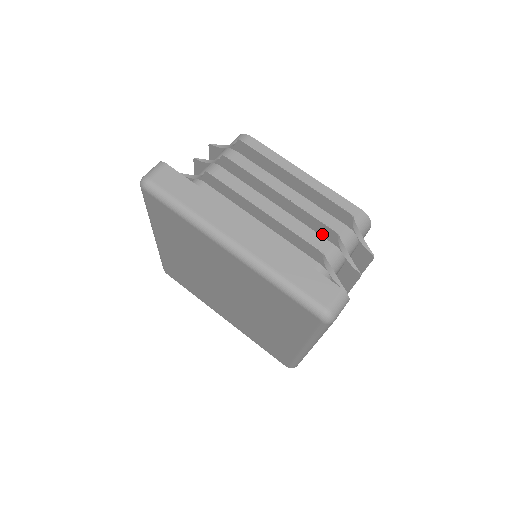
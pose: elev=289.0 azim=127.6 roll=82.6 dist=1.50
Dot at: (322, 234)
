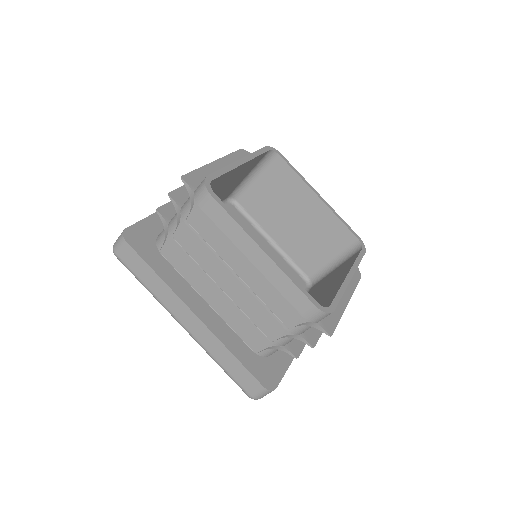
Dot at: (269, 323)
